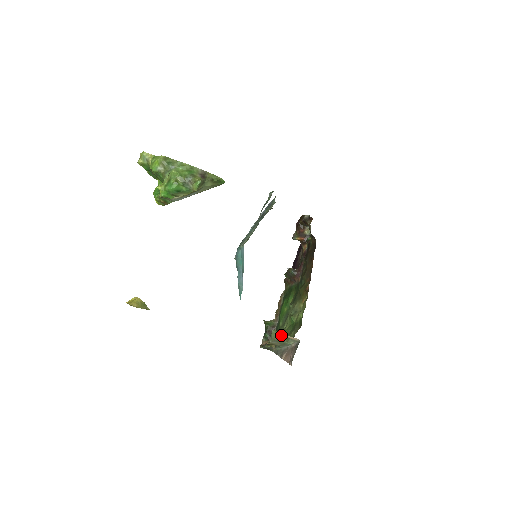
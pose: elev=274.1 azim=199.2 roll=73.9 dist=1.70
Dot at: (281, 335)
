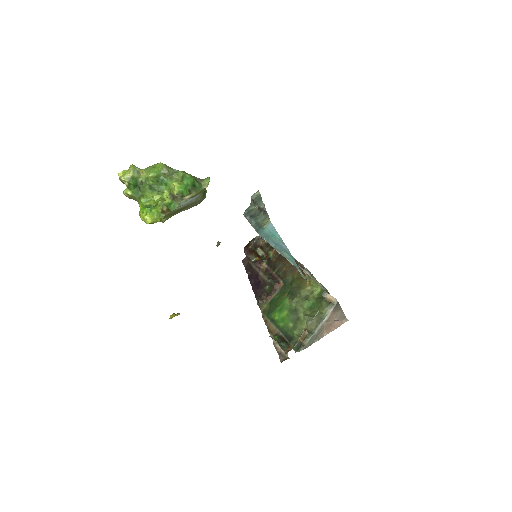
Dot at: (313, 314)
